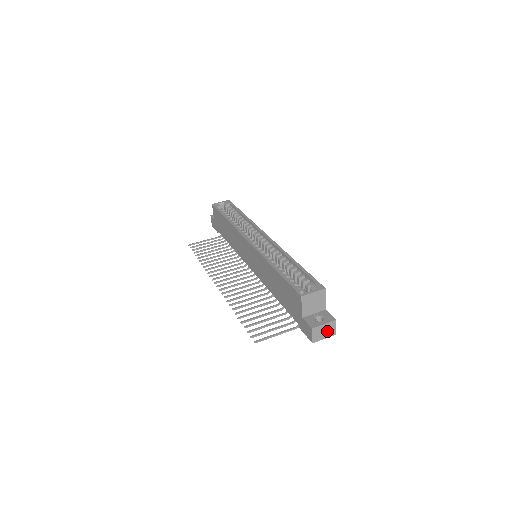
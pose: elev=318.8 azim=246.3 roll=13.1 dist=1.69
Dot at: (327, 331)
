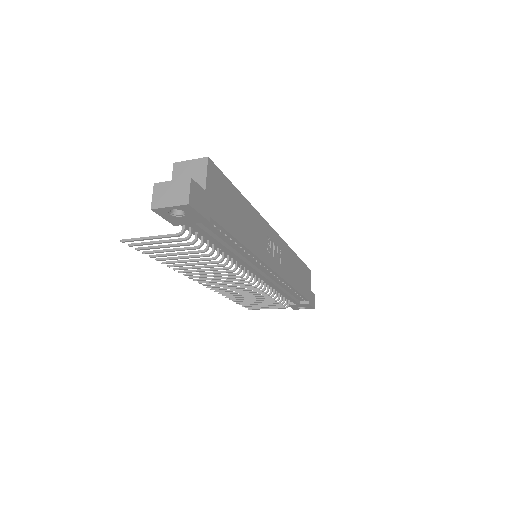
Dot at: (175, 194)
